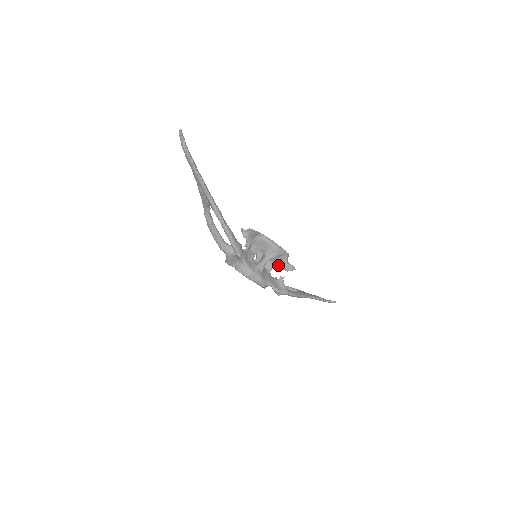
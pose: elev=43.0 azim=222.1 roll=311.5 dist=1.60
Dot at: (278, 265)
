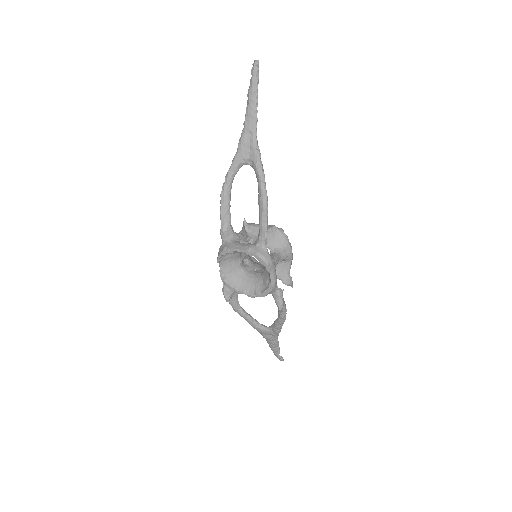
Dot at: (279, 274)
